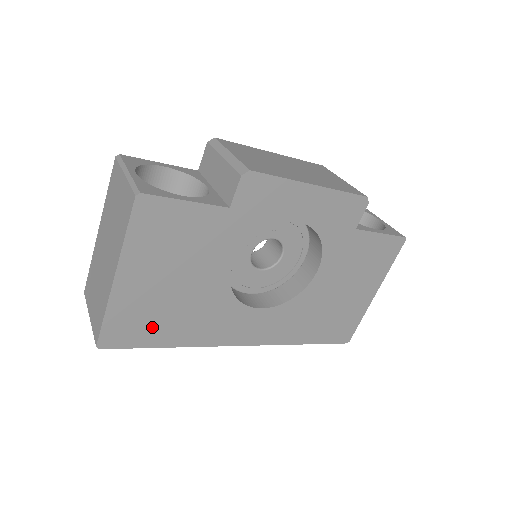
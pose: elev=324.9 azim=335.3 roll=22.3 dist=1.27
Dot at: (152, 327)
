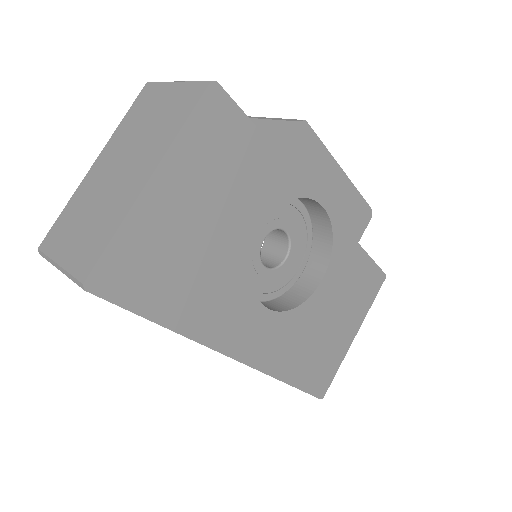
Dot at: (158, 282)
